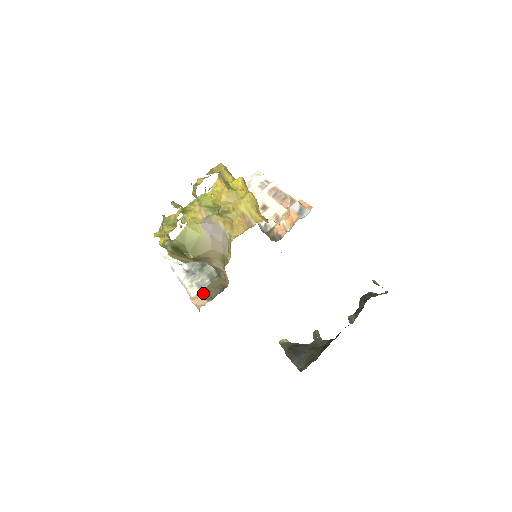
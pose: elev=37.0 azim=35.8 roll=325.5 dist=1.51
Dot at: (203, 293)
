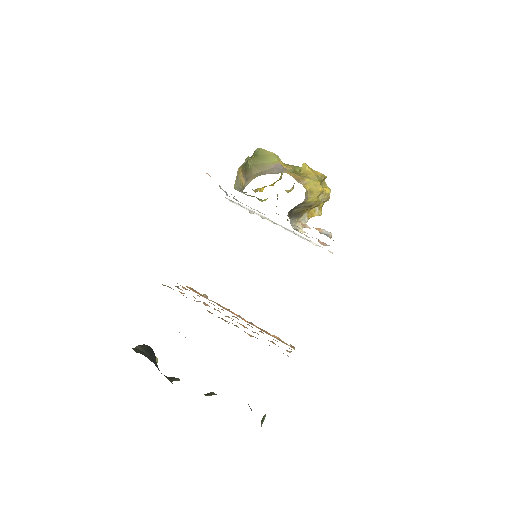
Dot at: occluded
